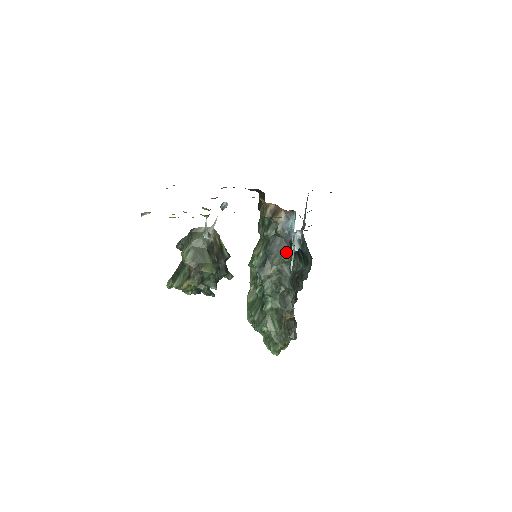
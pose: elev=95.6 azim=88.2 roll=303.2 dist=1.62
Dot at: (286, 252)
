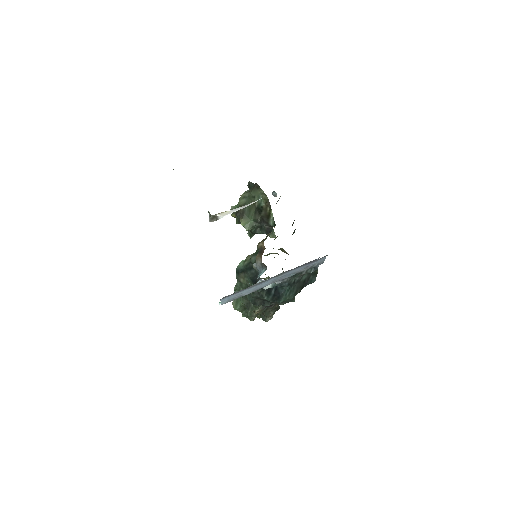
Dot at: (253, 283)
